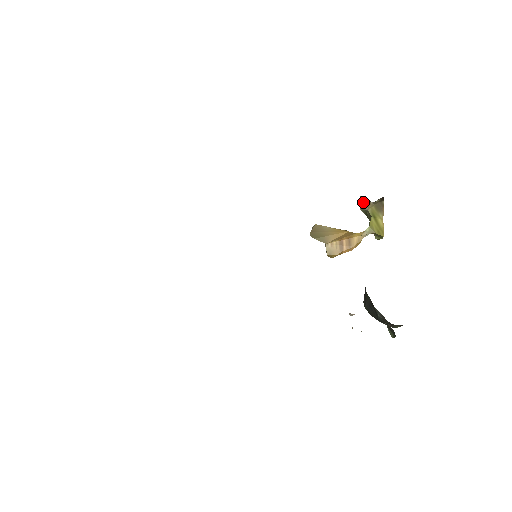
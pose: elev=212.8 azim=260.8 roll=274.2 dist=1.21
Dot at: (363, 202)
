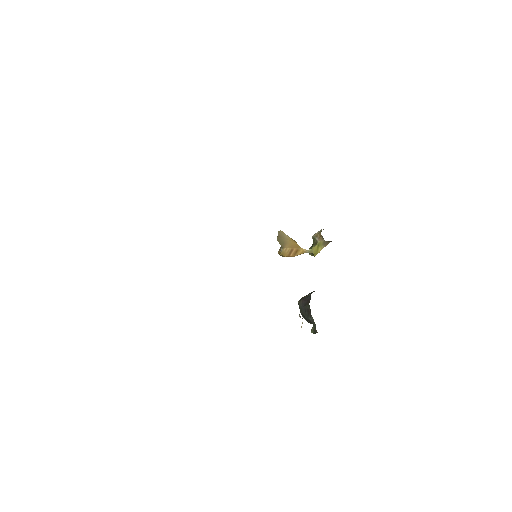
Dot at: (319, 236)
